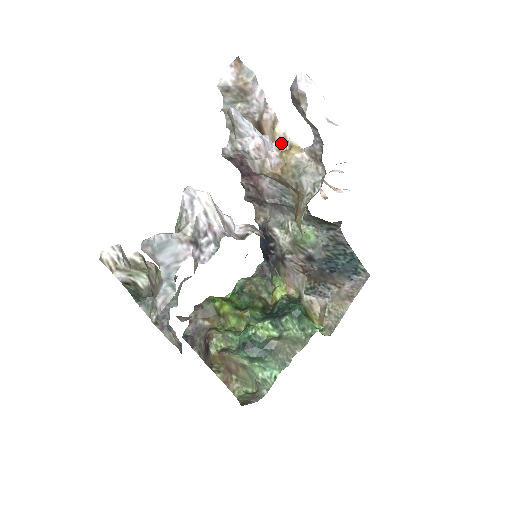
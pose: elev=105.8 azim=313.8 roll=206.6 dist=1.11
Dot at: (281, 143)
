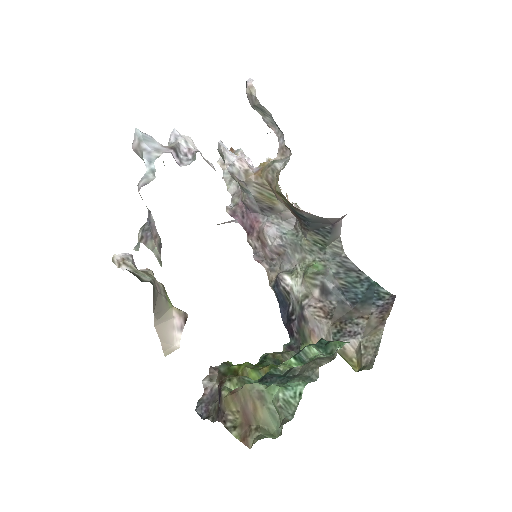
Dot at: occluded
